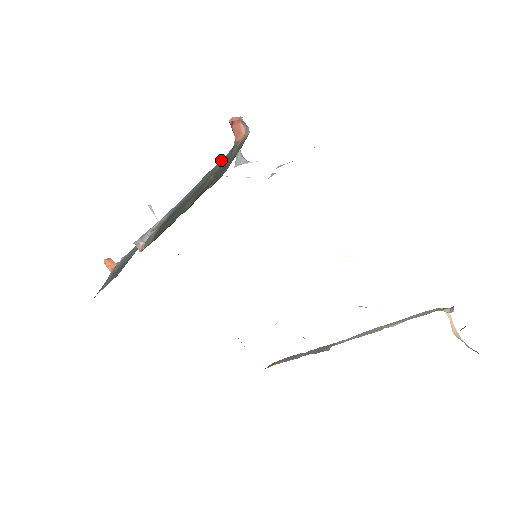
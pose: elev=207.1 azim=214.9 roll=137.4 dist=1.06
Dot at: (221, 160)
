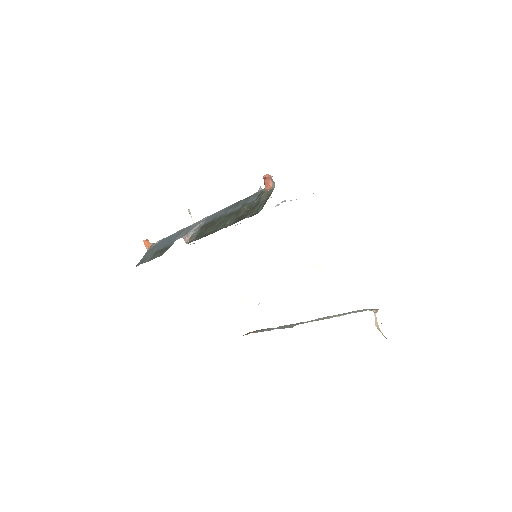
Dot at: (251, 195)
